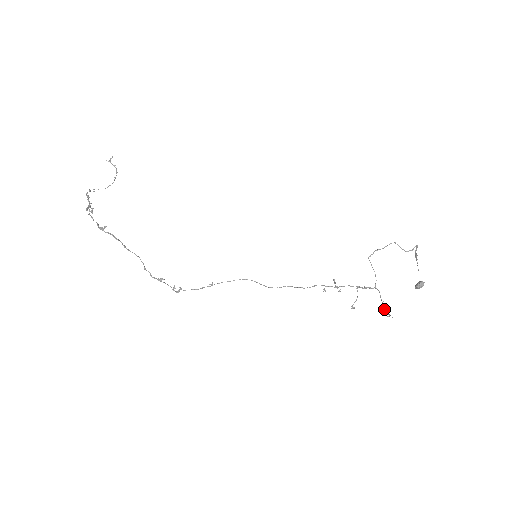
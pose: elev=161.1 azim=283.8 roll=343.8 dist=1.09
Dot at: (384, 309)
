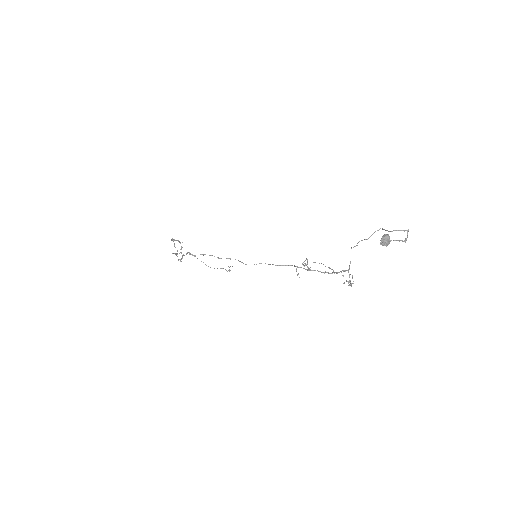
Dot at: occluded
